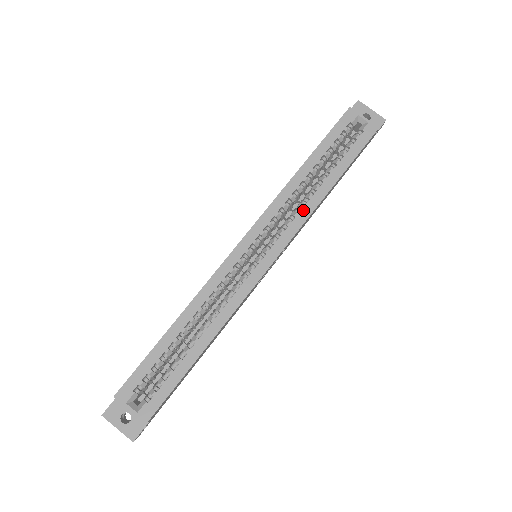
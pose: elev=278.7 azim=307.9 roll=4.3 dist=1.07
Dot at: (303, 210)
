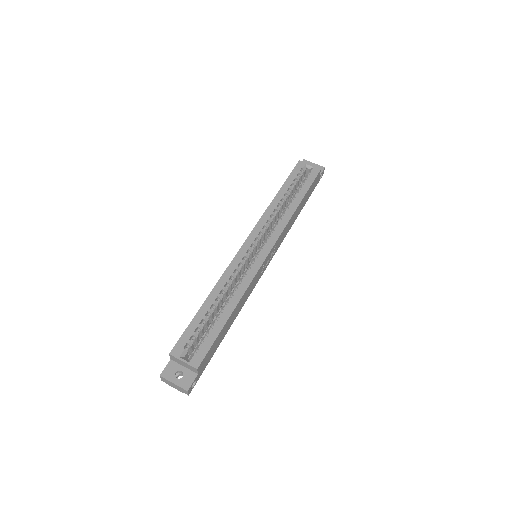
Dot at: (283, 220)
